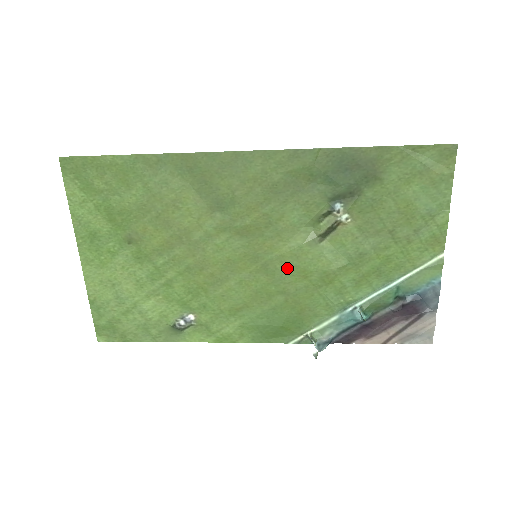
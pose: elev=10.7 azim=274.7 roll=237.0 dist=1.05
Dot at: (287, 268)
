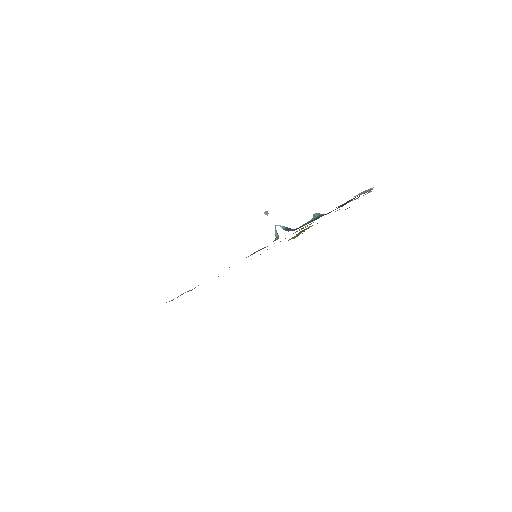
Dot at: occluded
